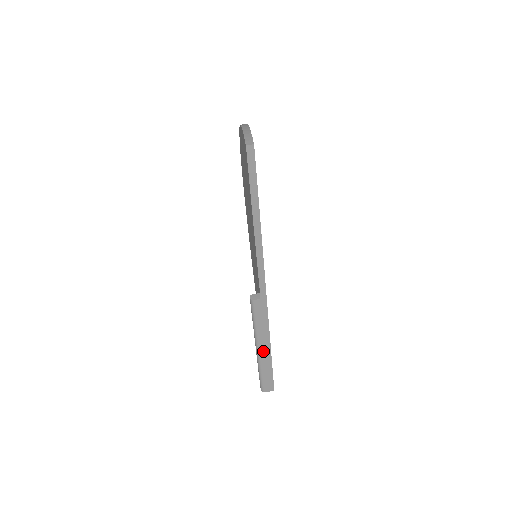
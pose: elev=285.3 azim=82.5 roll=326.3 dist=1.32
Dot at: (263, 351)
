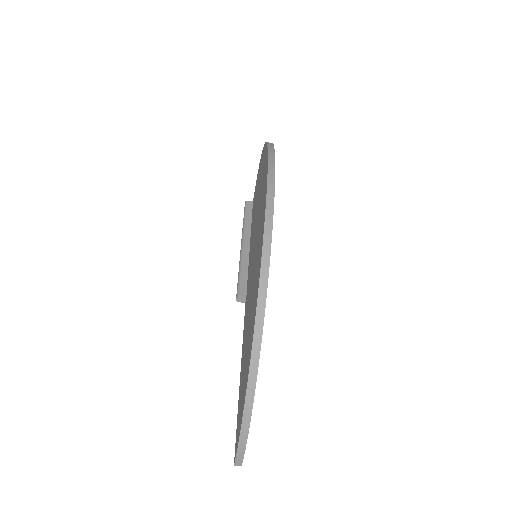
Dot at: occluded
